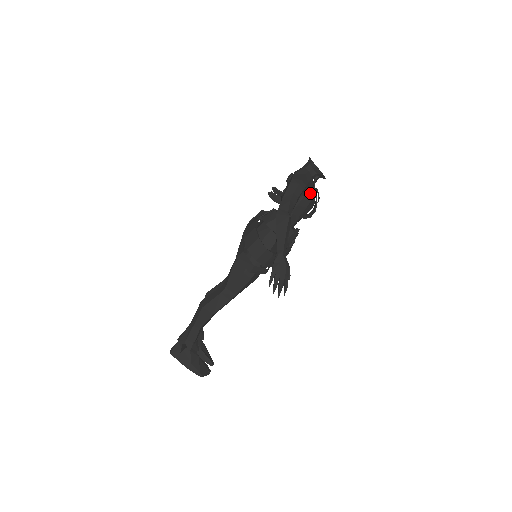
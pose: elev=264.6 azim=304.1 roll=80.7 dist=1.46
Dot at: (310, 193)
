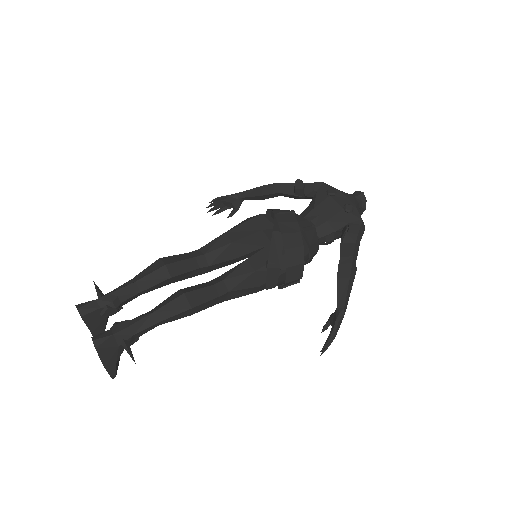
Dot at: occluded
